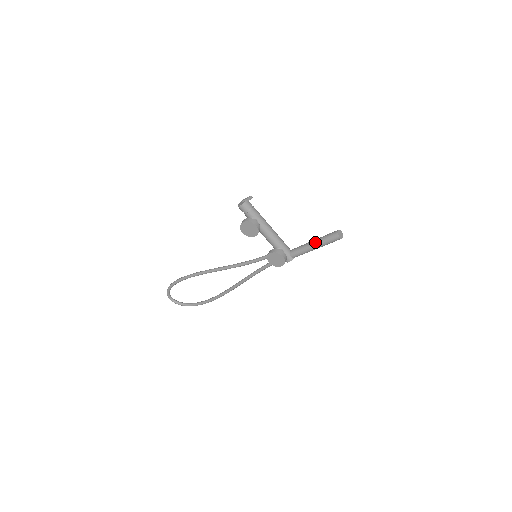
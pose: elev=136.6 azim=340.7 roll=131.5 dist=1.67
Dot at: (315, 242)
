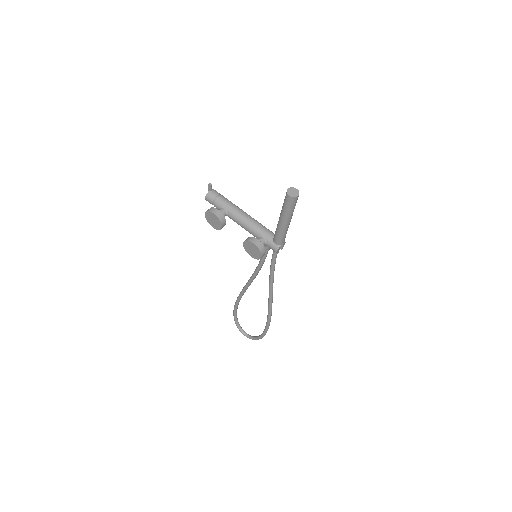
Dot at: (280, 214)
